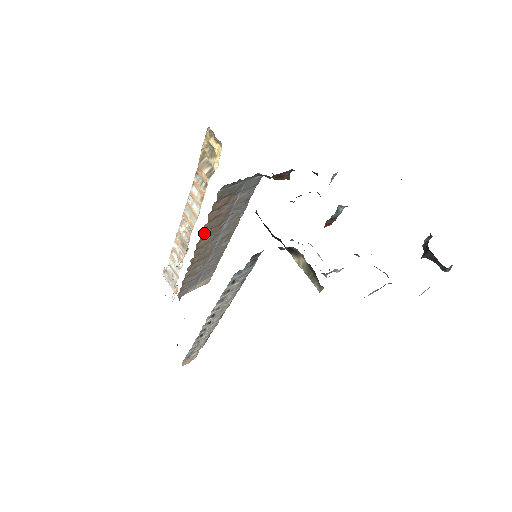
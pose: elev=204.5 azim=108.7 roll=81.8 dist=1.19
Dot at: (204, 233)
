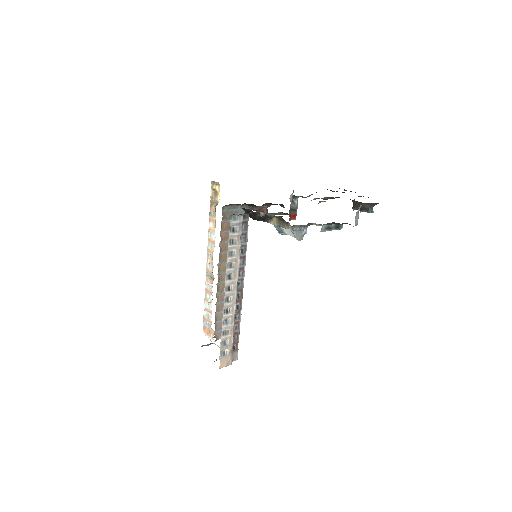
Dot at: (221, 254)
